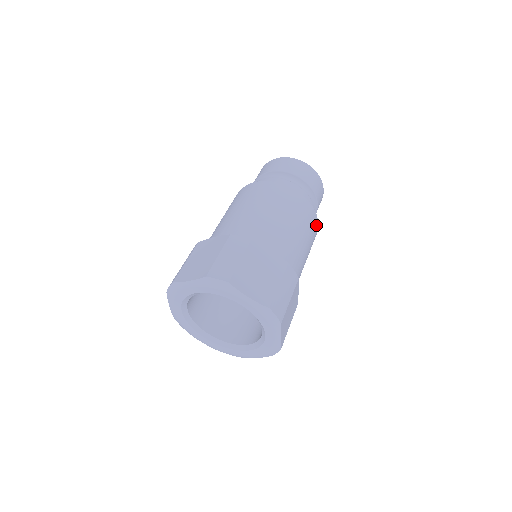
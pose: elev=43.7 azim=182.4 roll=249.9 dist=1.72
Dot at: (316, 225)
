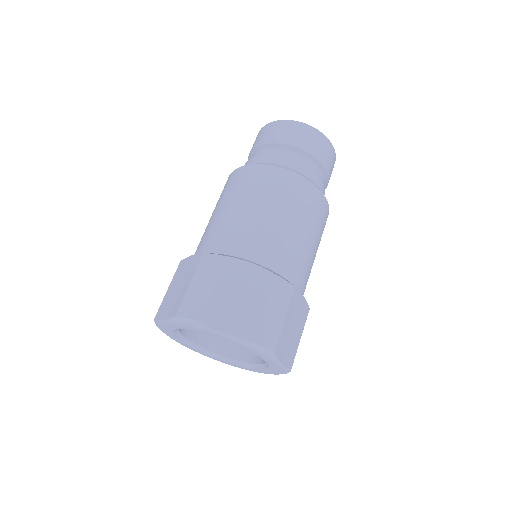
Dot at: occluded
